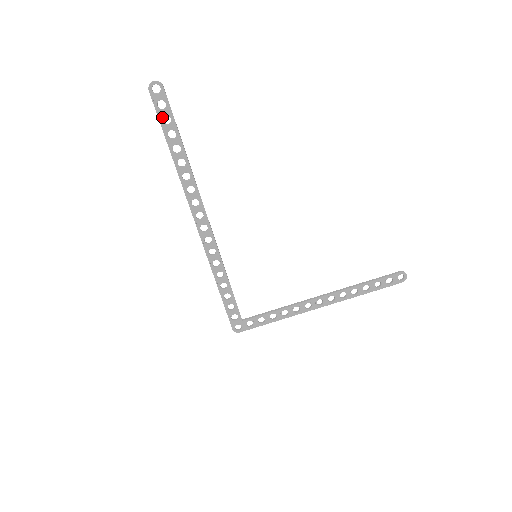
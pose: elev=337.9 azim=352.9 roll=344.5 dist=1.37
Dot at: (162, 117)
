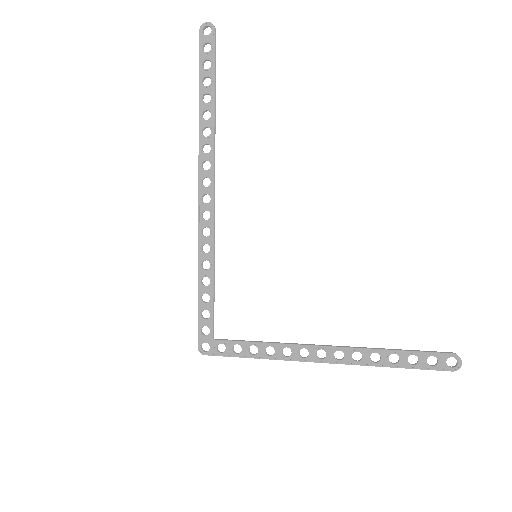
Dot at: (203, 60)
